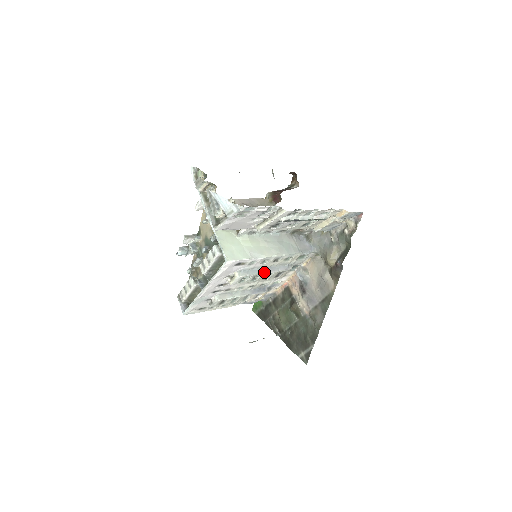
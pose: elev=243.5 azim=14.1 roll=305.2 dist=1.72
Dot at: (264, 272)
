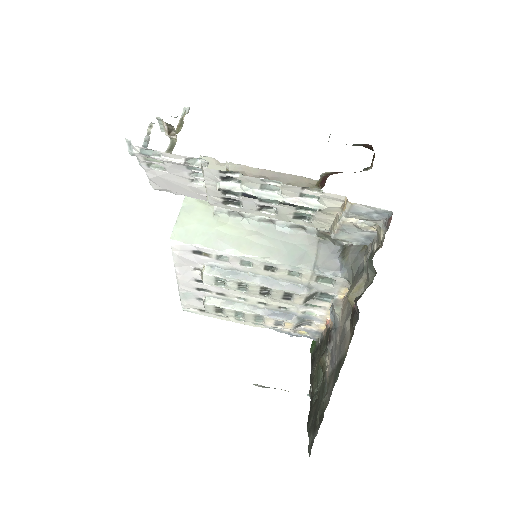
Dot at: (251, 281)
